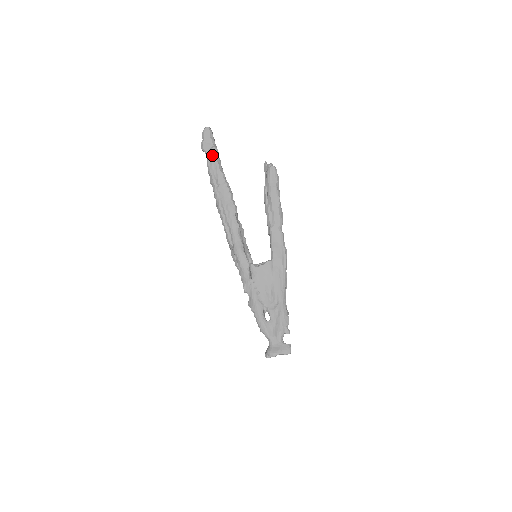
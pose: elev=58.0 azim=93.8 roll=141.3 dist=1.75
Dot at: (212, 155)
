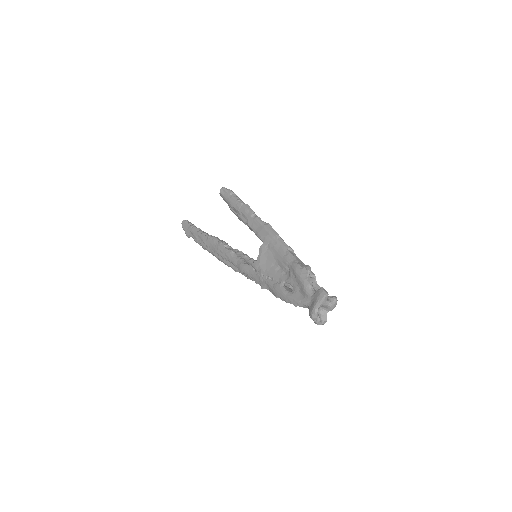
Dot at: (192, 232)
